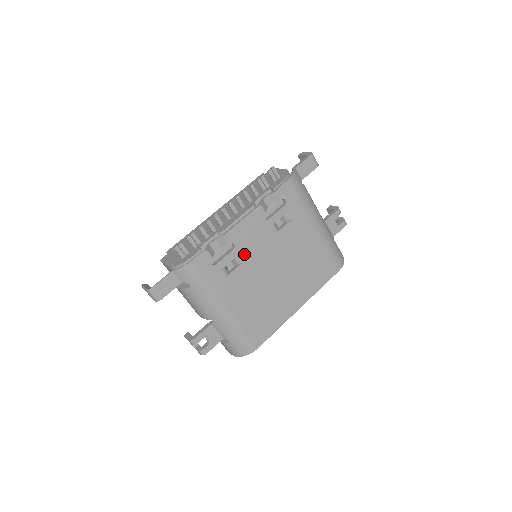
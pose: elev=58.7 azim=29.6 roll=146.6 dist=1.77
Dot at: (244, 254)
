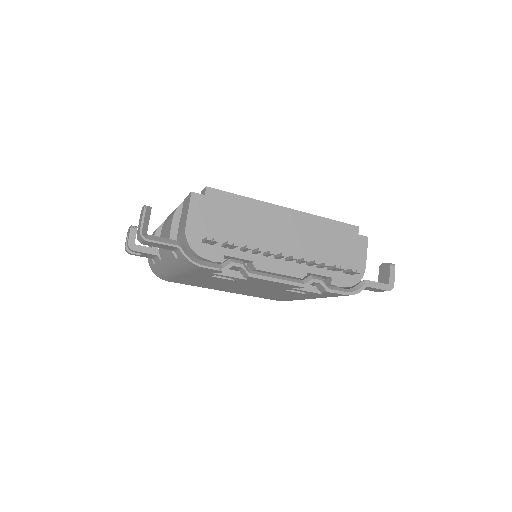
Dot at: (244, 281)
